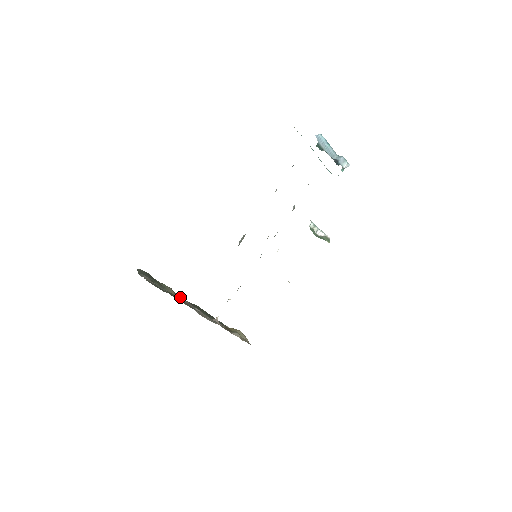
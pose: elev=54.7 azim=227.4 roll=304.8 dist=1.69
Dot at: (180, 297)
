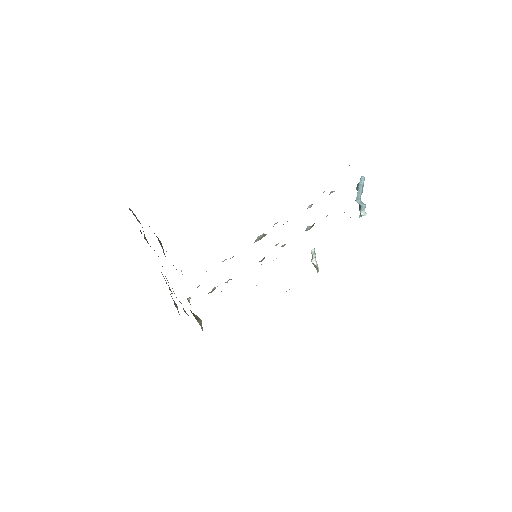
Dot at: occluded
